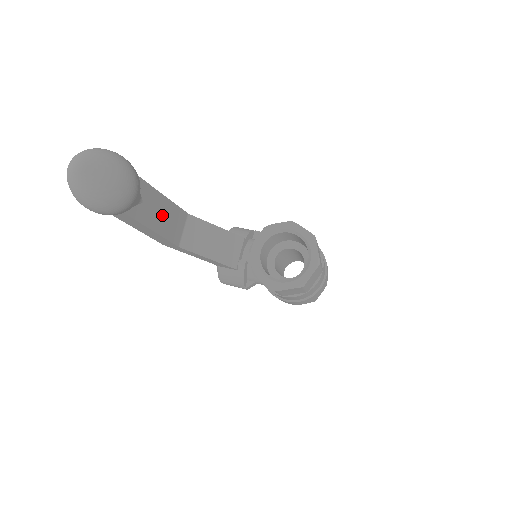
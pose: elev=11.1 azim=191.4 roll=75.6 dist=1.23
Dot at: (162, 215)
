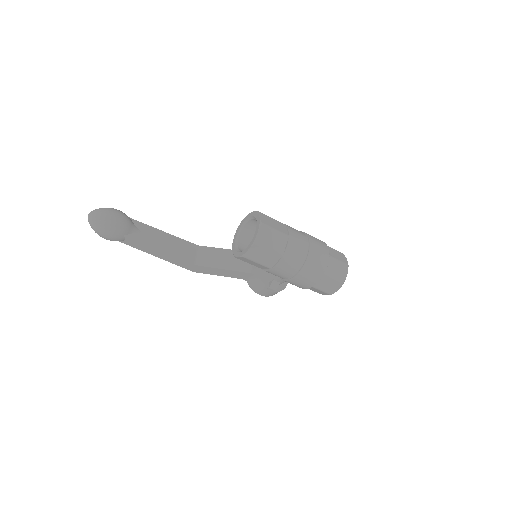
Dot at: (165, 242)
